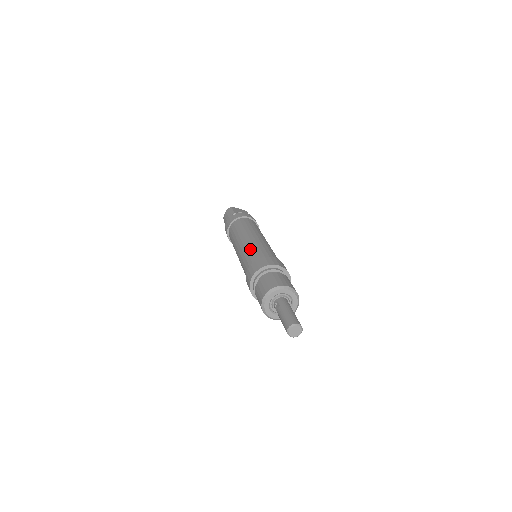
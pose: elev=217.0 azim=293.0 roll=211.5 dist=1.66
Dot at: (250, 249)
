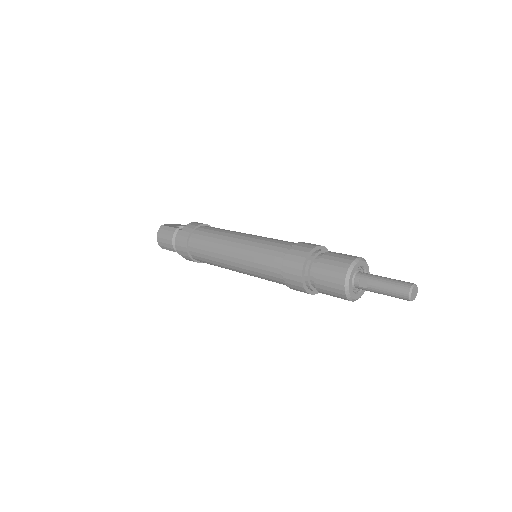
Dot at: (260, 248)
